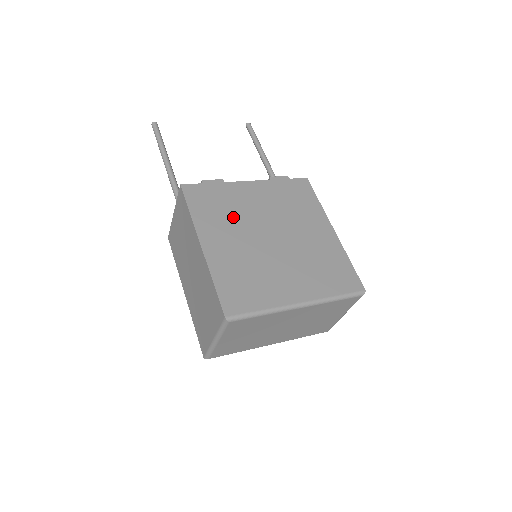
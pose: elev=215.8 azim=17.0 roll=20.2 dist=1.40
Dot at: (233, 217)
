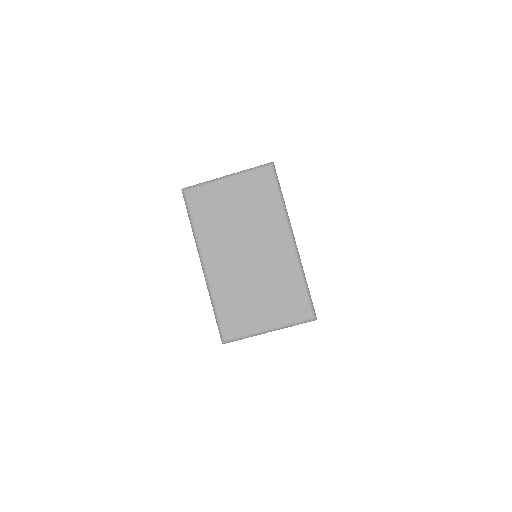
Dot at: occluded
